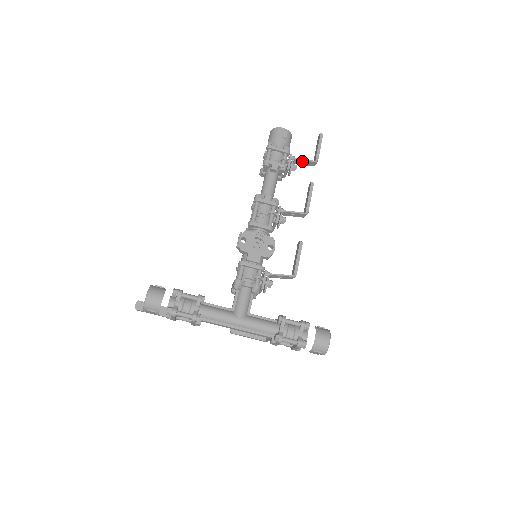
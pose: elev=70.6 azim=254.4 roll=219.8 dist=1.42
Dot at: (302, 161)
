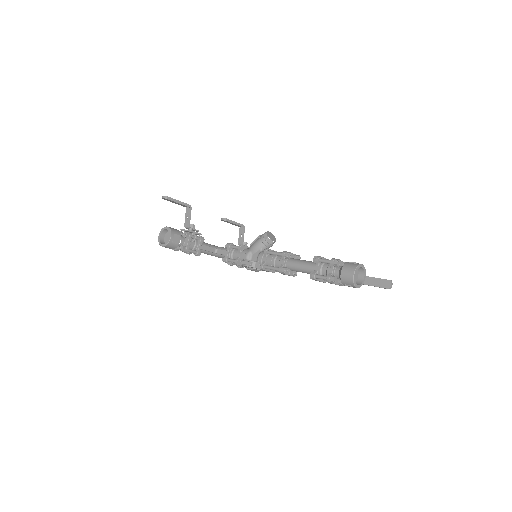
Dot at: occluded
